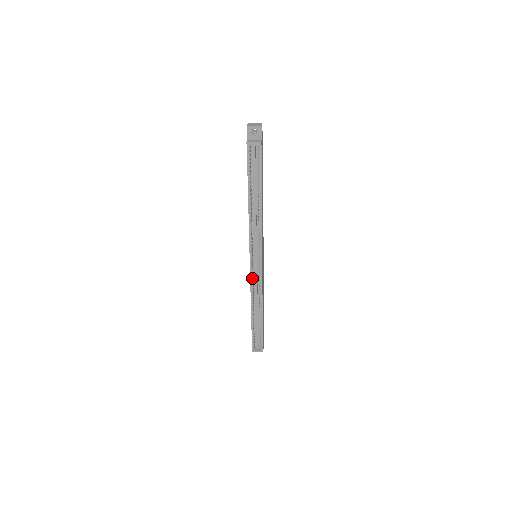
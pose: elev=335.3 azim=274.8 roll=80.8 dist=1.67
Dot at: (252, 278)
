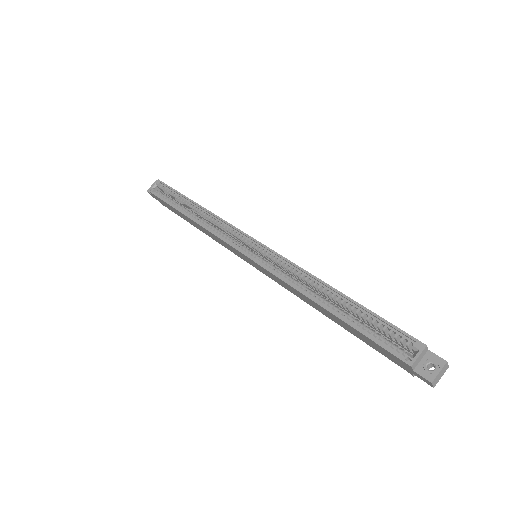
Dot at: occluded
